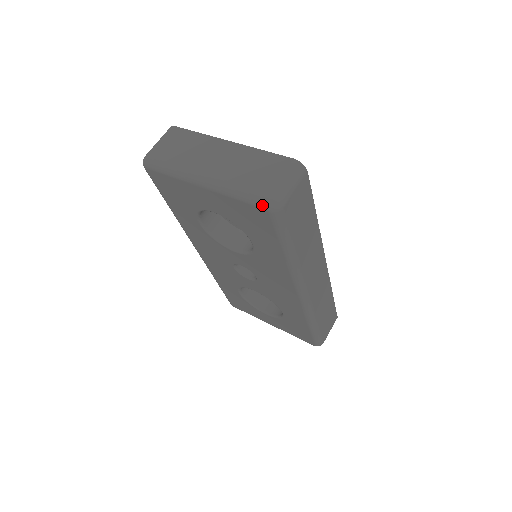
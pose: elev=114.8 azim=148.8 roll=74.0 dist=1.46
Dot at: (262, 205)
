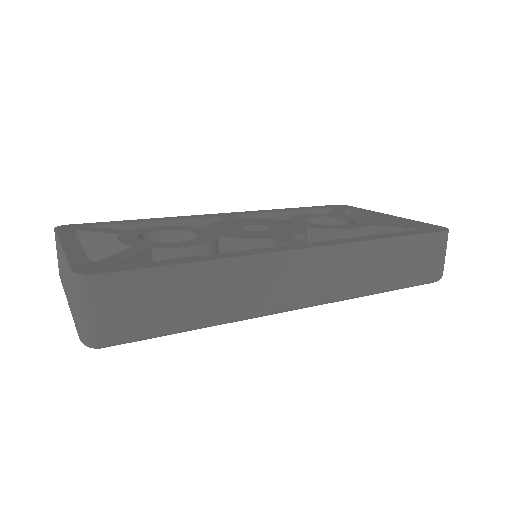
Dot at: occluded
